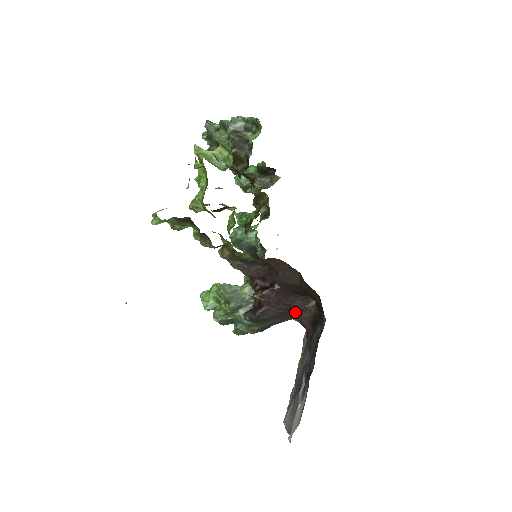
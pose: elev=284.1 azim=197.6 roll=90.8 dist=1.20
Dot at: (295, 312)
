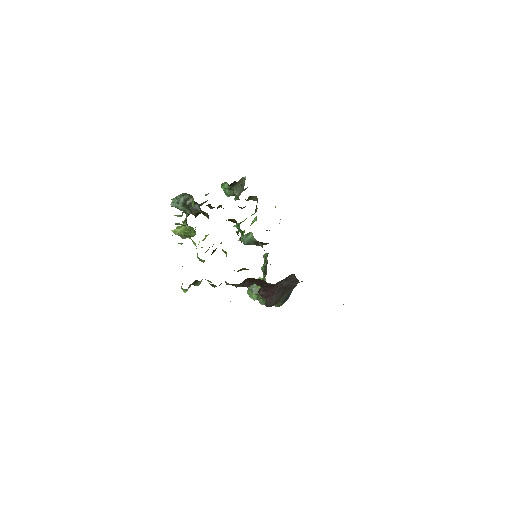
Dot at: (290, 286)
